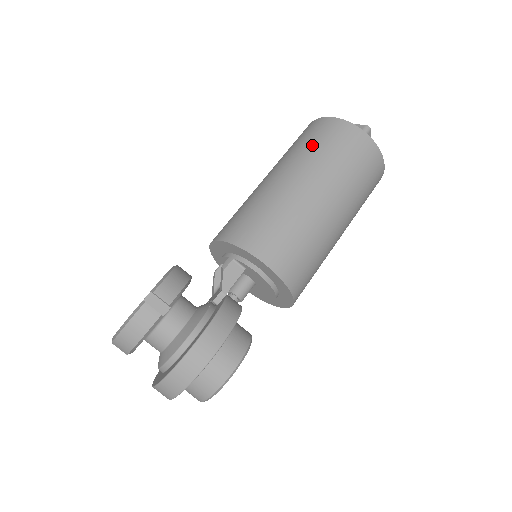
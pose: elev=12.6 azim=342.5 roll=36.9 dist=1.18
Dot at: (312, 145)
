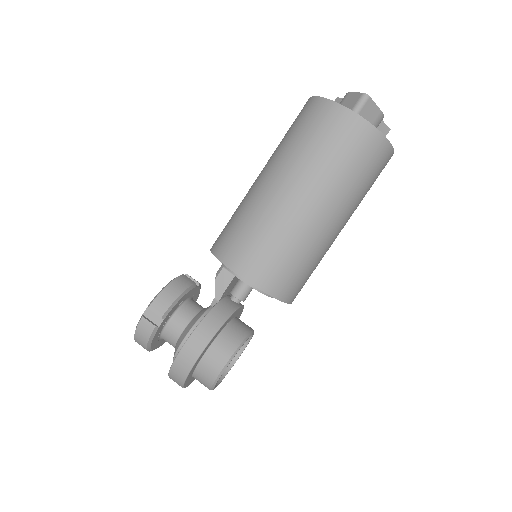
Dot at: (293, 137)
